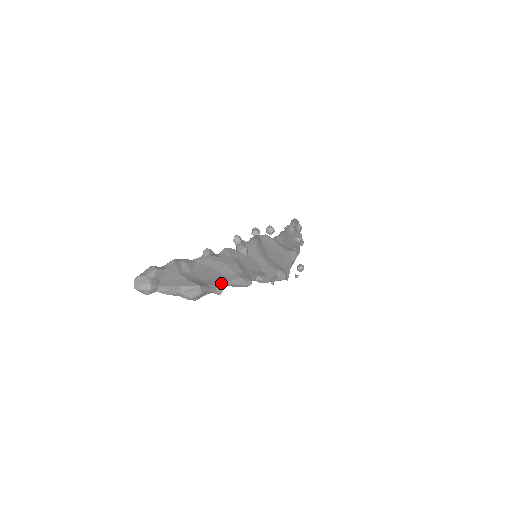
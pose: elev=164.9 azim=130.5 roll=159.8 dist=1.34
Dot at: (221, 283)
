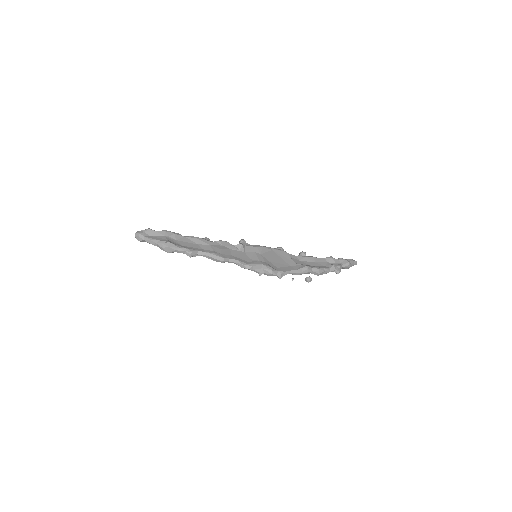
Dot at: (193, 250)
